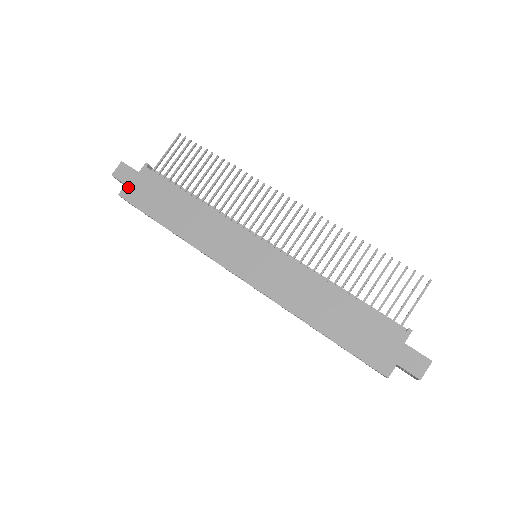
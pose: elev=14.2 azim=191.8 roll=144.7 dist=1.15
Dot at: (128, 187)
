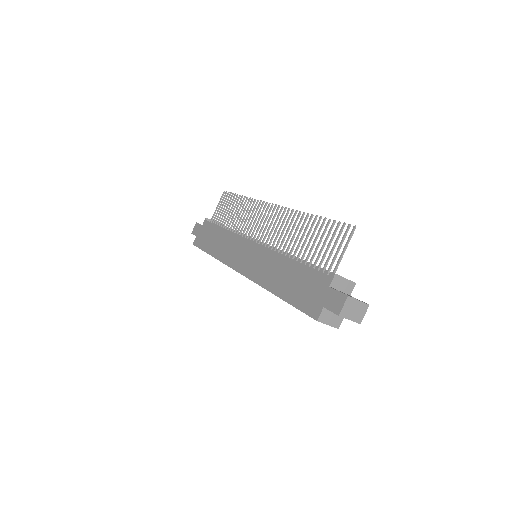
Dot at: (197, 237)
